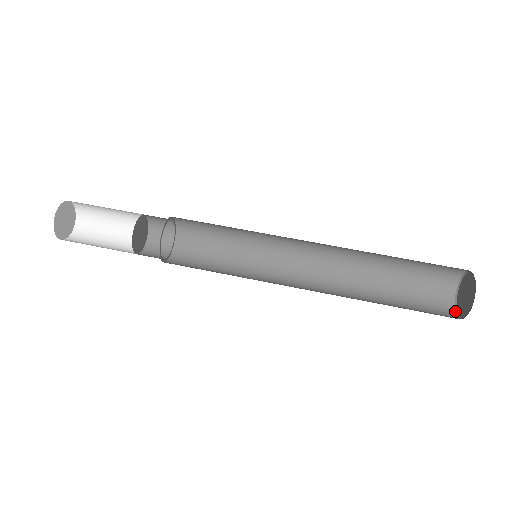
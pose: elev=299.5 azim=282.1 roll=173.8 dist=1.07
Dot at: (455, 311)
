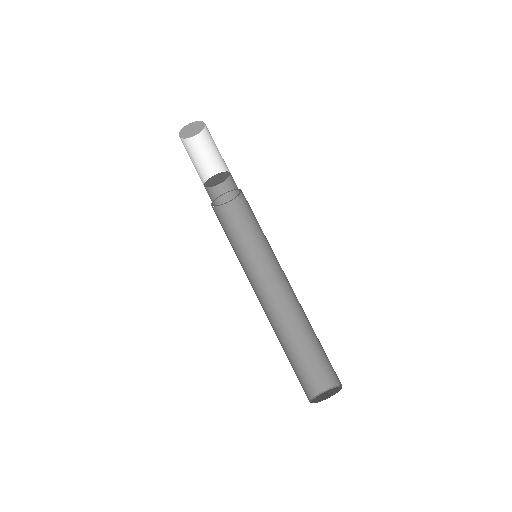
Dot at: (328, 389)
